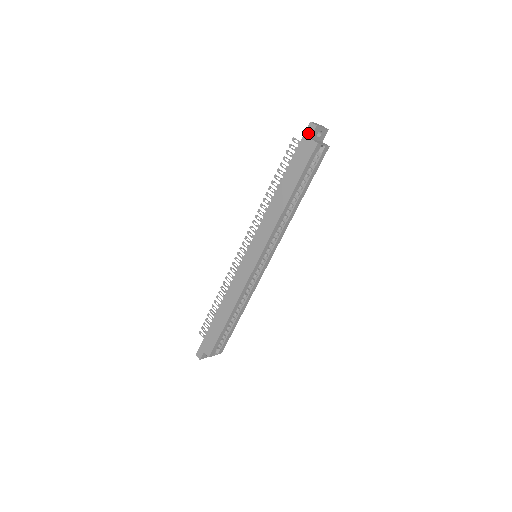
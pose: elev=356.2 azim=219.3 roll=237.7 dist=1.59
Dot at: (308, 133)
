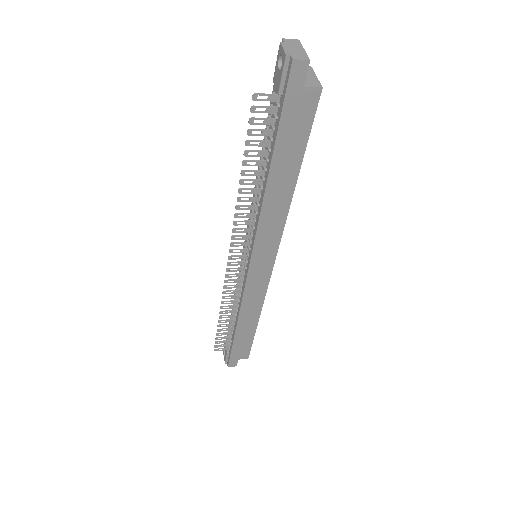
Dot at: (296, 80)
